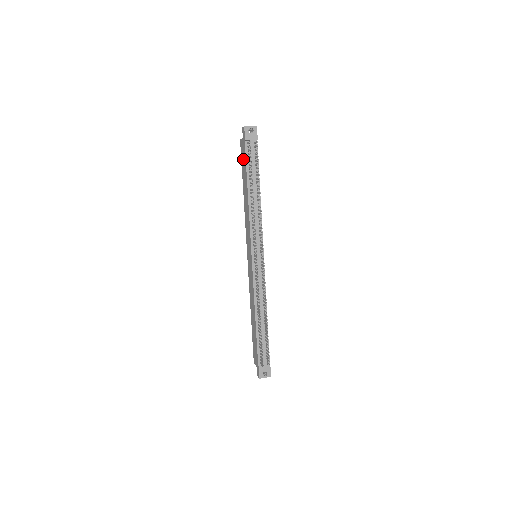
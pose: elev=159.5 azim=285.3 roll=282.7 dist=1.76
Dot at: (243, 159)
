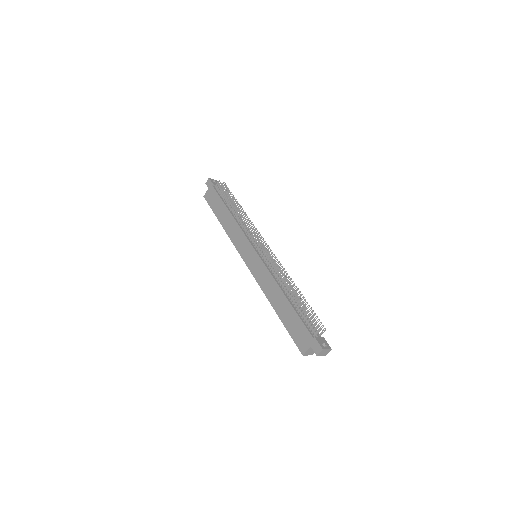
Dot at: (213, 200)
